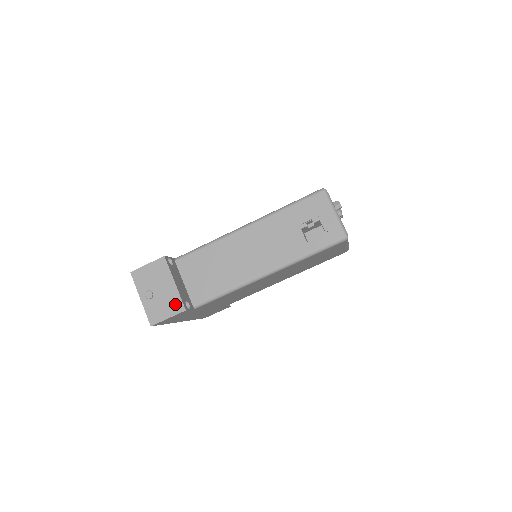
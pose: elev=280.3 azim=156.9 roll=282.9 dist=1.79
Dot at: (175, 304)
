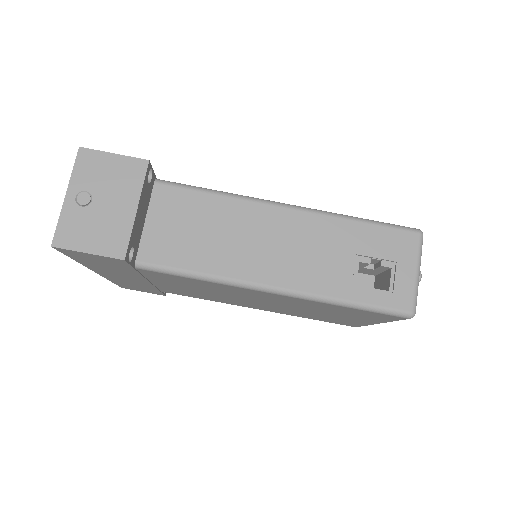
Dot at: (115, 239)
